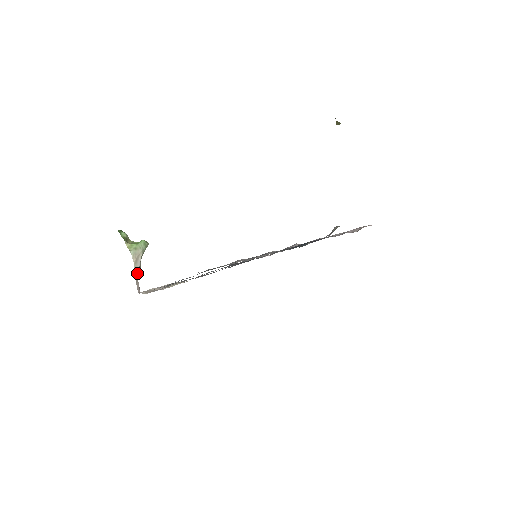
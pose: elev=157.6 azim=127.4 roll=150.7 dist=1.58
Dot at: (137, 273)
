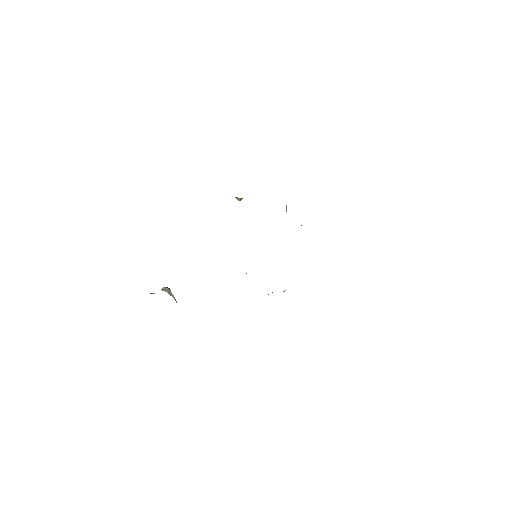
Dot at: (176, 302)
